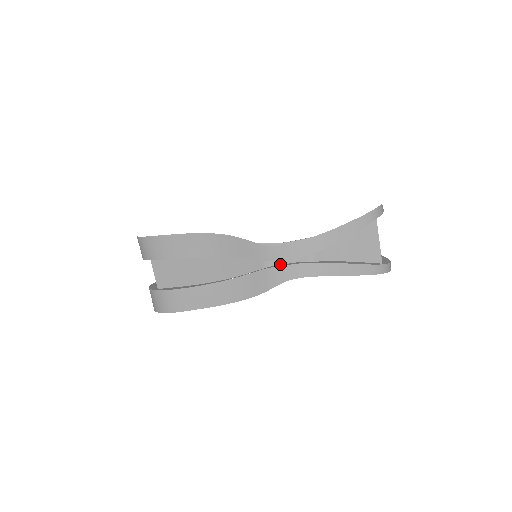
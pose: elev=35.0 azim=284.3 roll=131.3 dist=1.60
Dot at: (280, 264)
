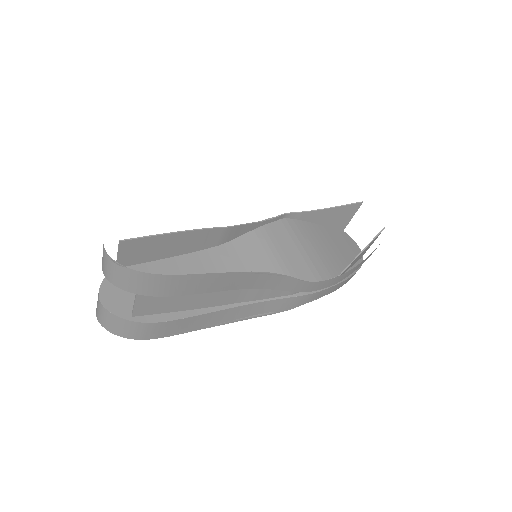
Dot at: occluded
